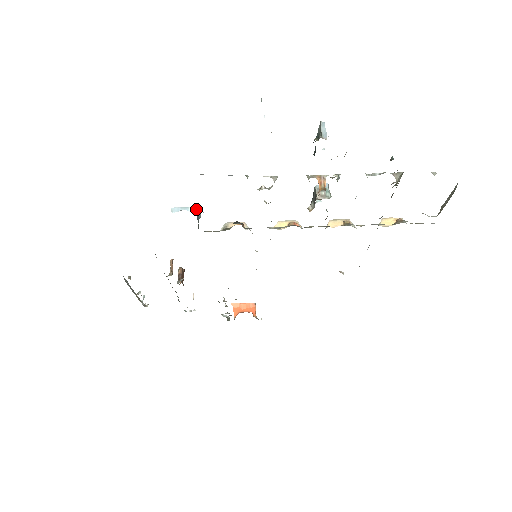
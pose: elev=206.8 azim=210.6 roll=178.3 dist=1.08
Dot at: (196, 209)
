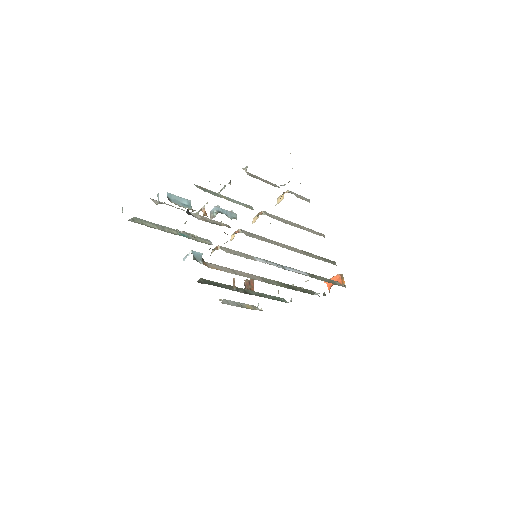
Dot at: (191, 253)
